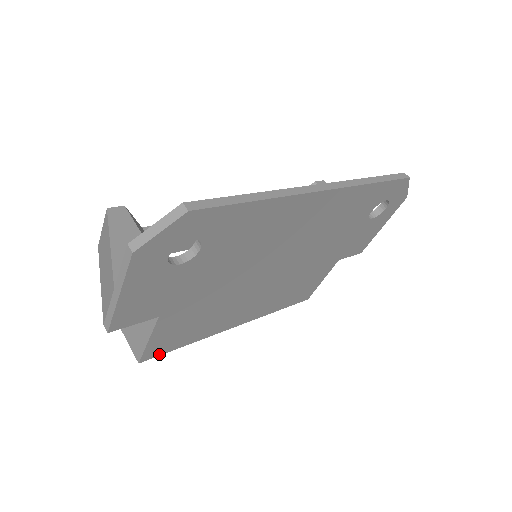
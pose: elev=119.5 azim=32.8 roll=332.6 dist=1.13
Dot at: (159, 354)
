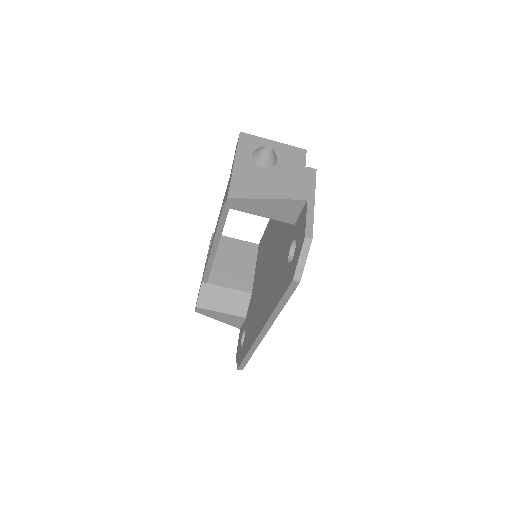
Dot at: occluded
